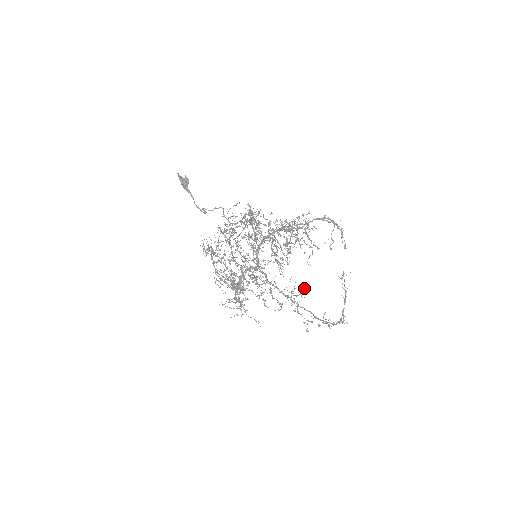
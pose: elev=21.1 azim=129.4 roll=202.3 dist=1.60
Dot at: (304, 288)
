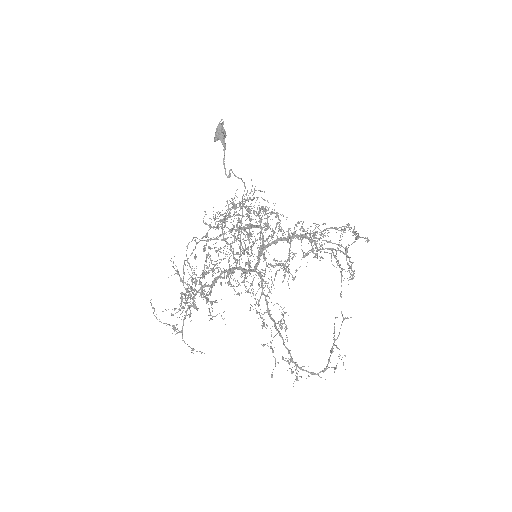
Dot at: occluded
